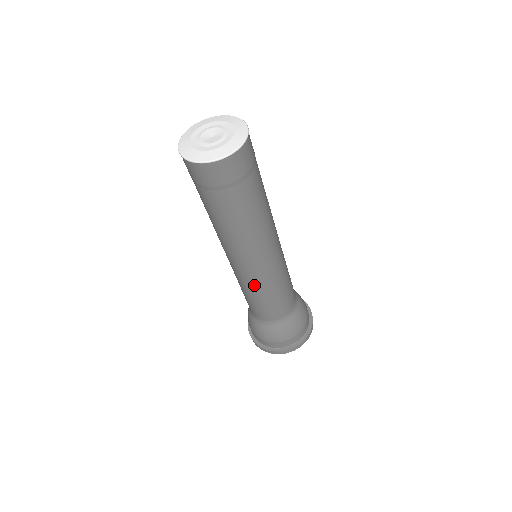
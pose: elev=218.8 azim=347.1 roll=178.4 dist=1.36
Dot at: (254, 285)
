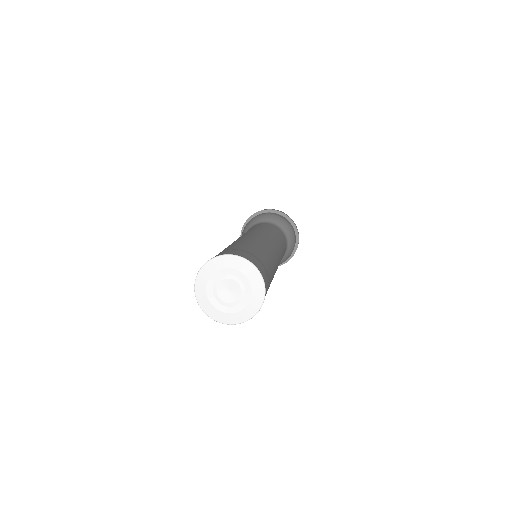
Dot at: occluded
